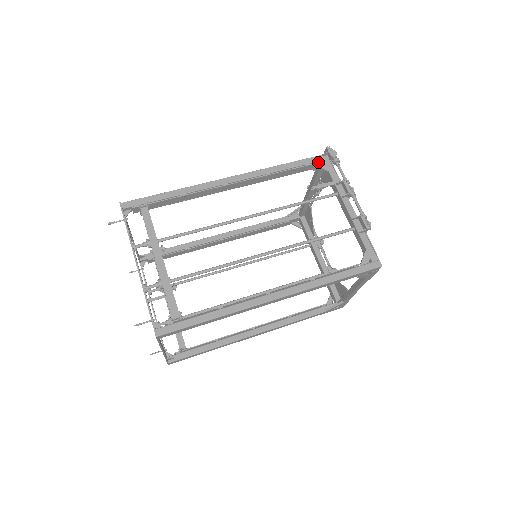
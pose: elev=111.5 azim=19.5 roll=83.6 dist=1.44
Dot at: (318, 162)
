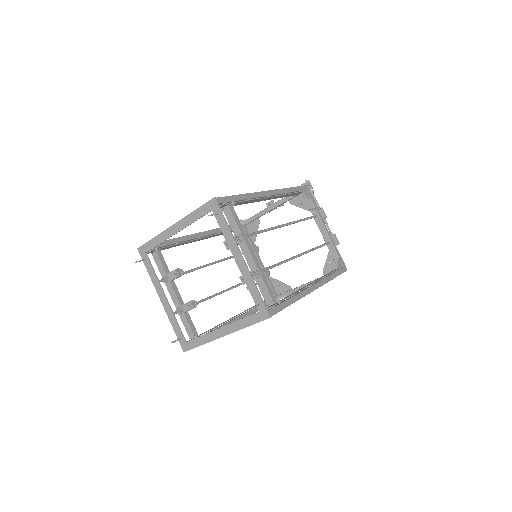
Dot at: (305, 190)
